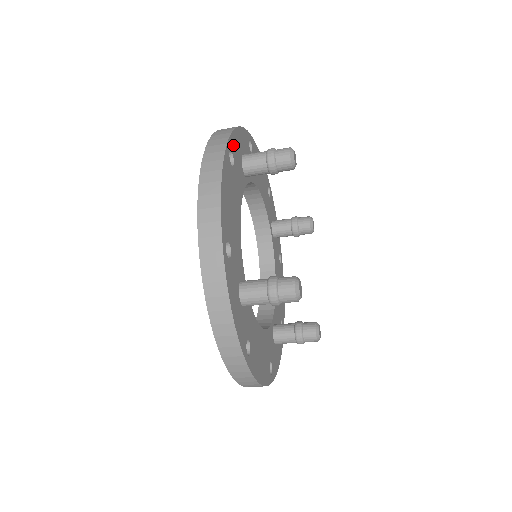
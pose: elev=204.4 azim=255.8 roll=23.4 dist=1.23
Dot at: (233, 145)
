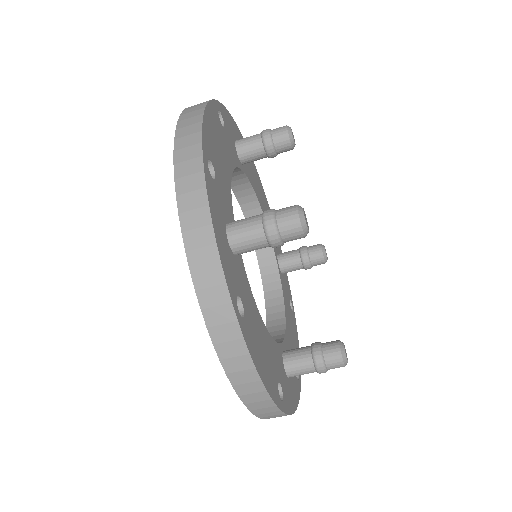
Dot at: (224, 115)
